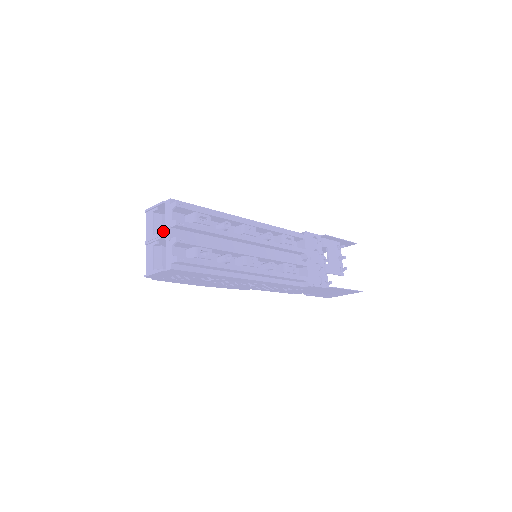
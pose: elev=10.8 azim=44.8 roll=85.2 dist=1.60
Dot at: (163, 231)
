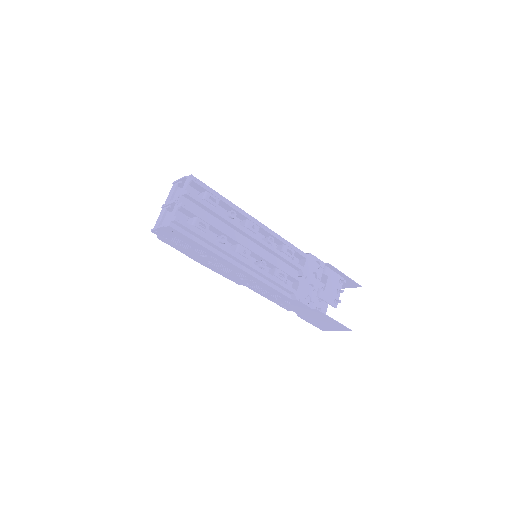
Dot at: occluded
